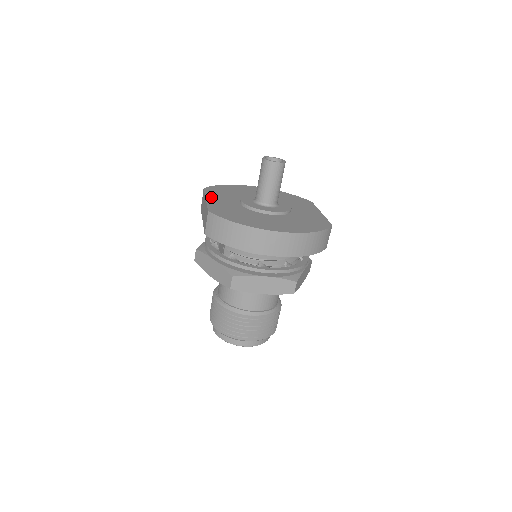
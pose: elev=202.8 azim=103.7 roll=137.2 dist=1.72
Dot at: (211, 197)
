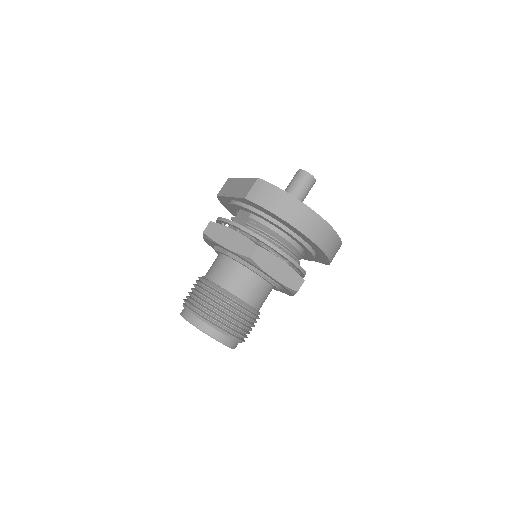
Dot at: occluded
